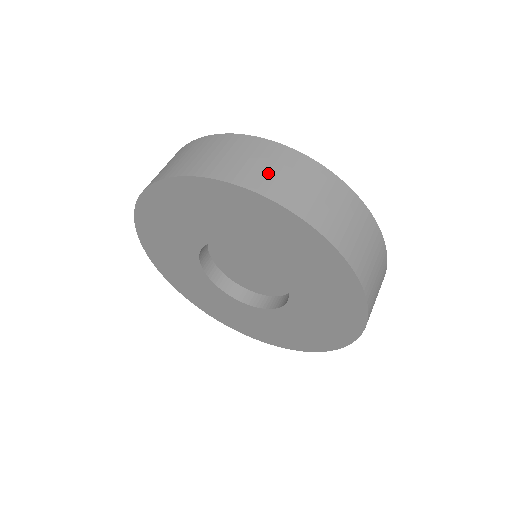
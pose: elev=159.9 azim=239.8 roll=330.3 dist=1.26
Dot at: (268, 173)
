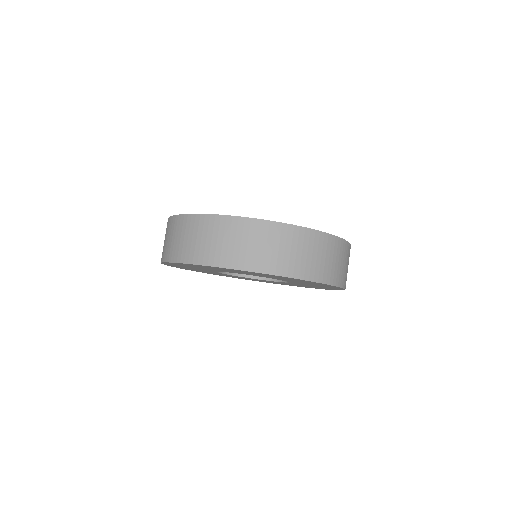
Dot at: (284, 256)
